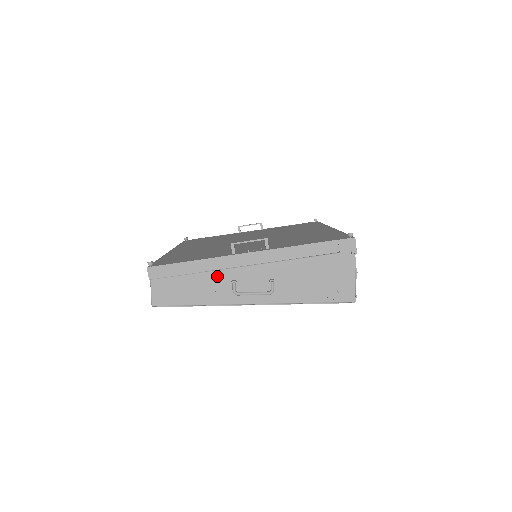
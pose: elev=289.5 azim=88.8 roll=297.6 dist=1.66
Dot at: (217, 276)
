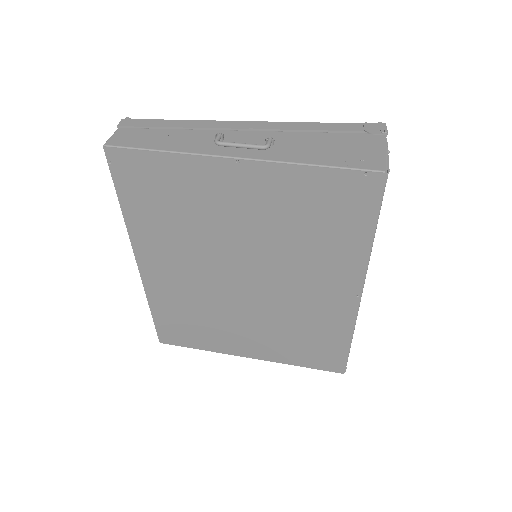
Dot at: (201, 133)
